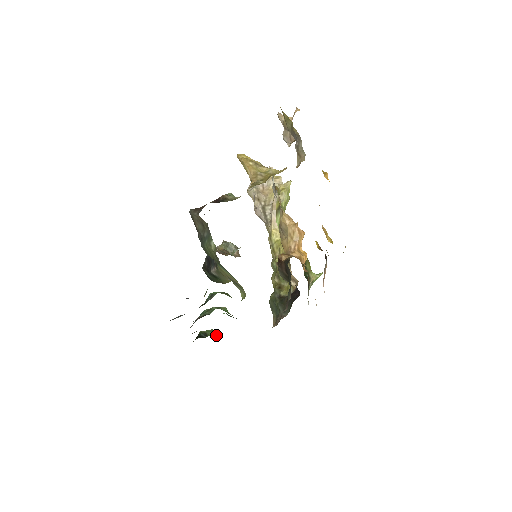
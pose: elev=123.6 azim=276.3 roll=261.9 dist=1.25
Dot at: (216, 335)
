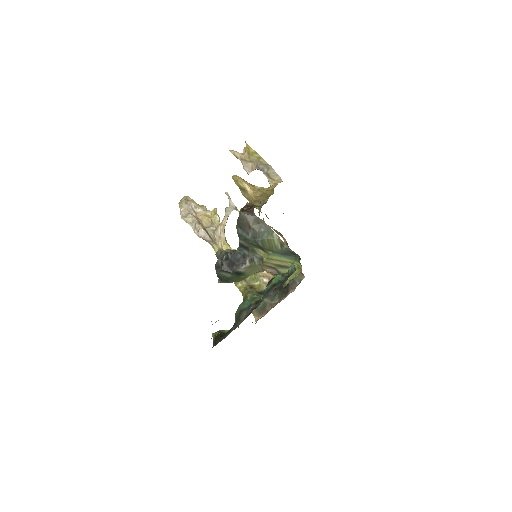
Dot at: occluded
